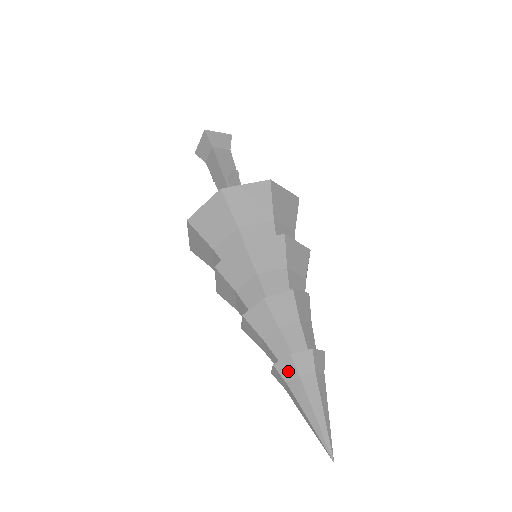
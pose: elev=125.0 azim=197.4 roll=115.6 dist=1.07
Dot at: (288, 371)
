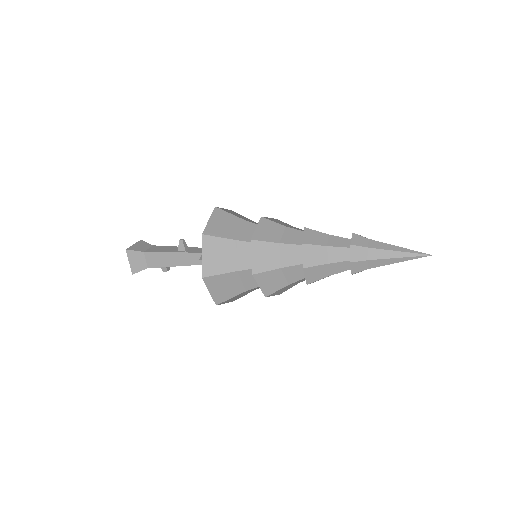
Dot at: (360, 254)
